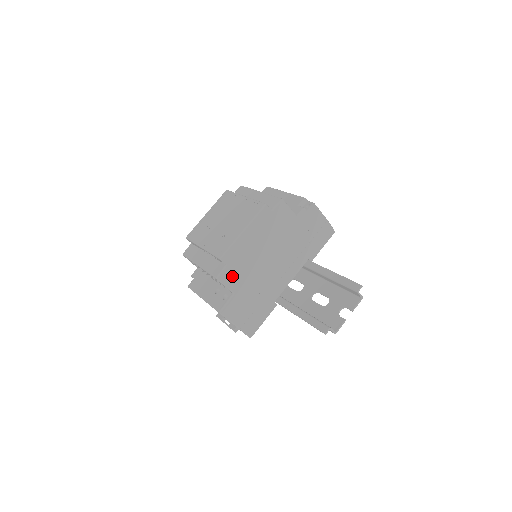
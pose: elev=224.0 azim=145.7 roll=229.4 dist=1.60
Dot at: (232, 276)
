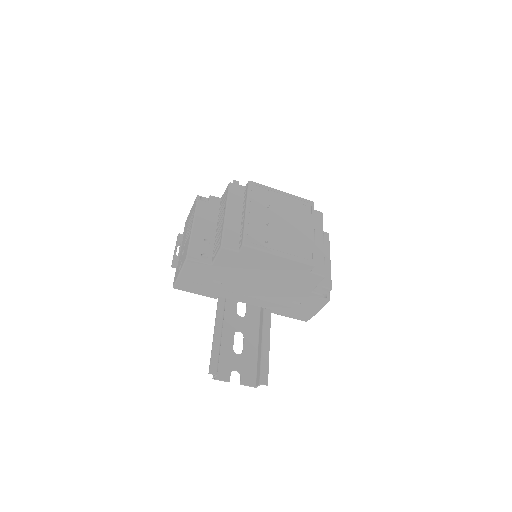
Dot at: (229, 259)
